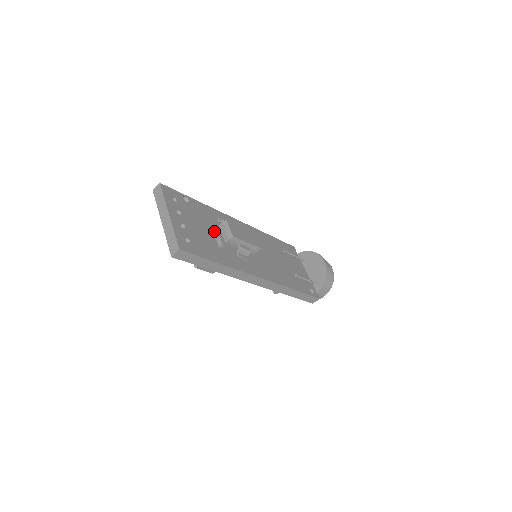
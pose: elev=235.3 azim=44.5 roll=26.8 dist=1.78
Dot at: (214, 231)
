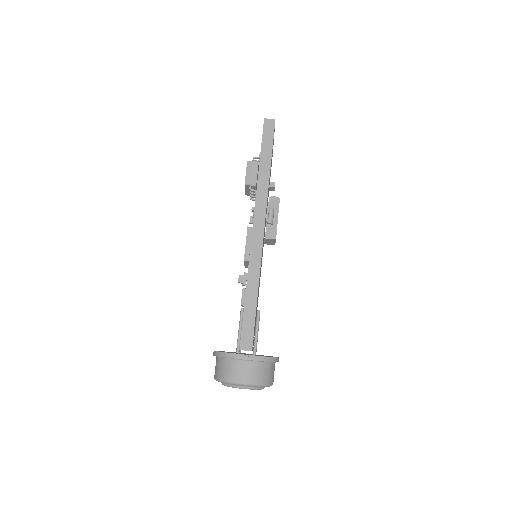
Dot at: occluded
